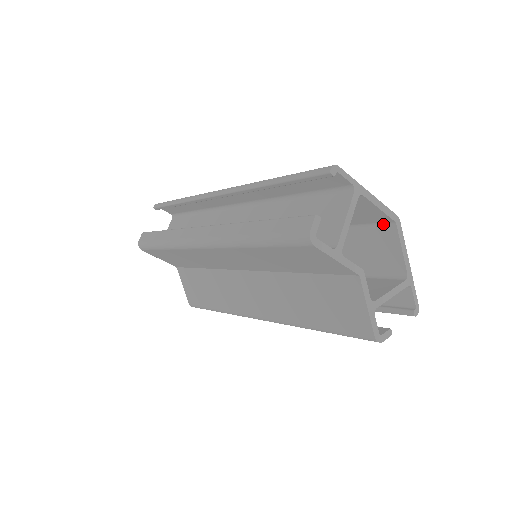
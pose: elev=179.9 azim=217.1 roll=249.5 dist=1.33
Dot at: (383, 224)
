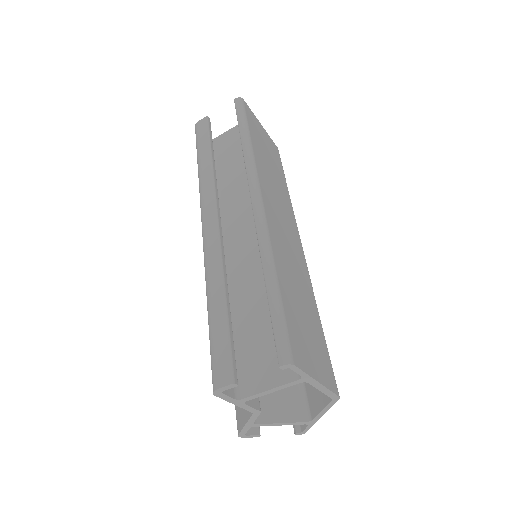
Dot at: occluded
